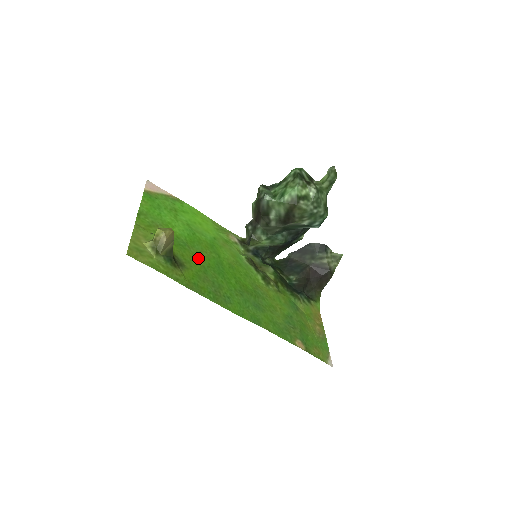
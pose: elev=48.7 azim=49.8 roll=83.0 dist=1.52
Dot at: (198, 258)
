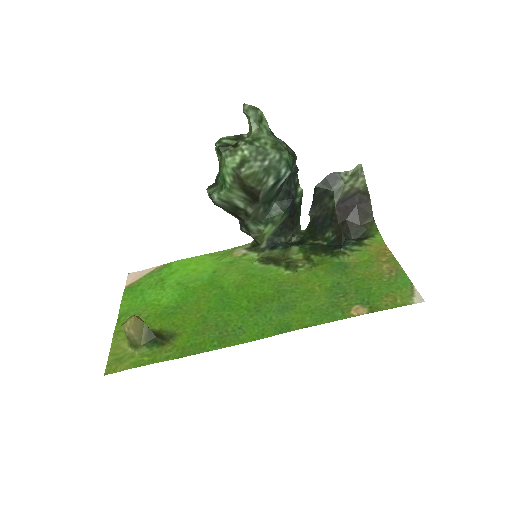
Dot at: (194, 312)
